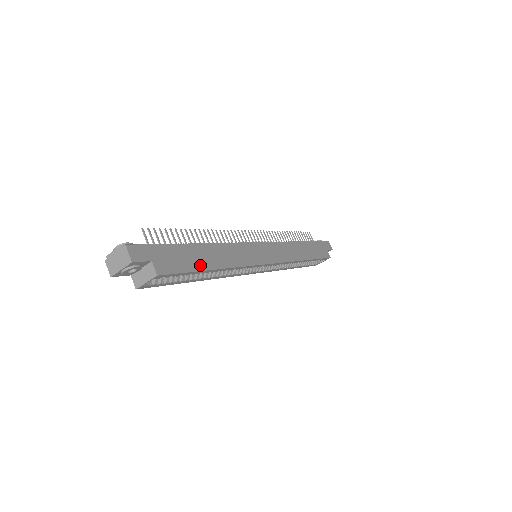
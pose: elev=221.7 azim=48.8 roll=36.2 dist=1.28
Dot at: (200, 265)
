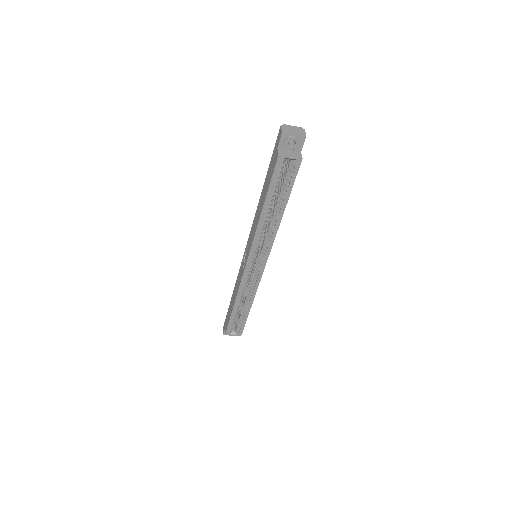
Dot at: (288, 195)
